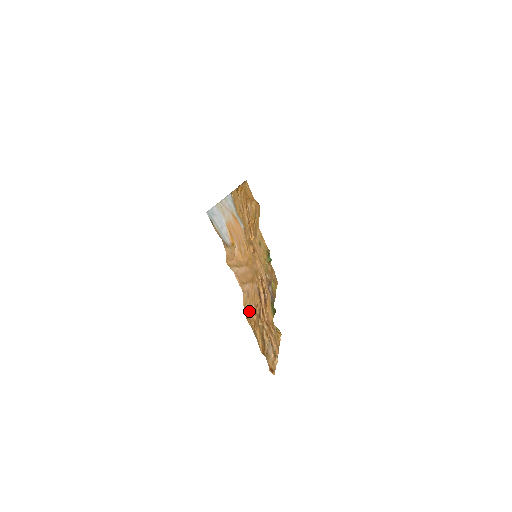
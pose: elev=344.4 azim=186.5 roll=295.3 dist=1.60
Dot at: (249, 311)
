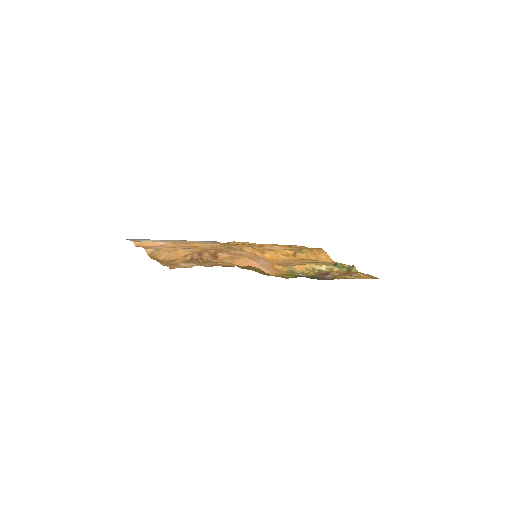
Dot at: (160, 256)
